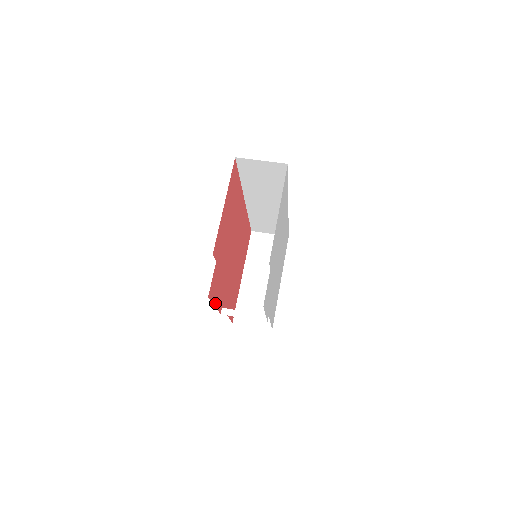
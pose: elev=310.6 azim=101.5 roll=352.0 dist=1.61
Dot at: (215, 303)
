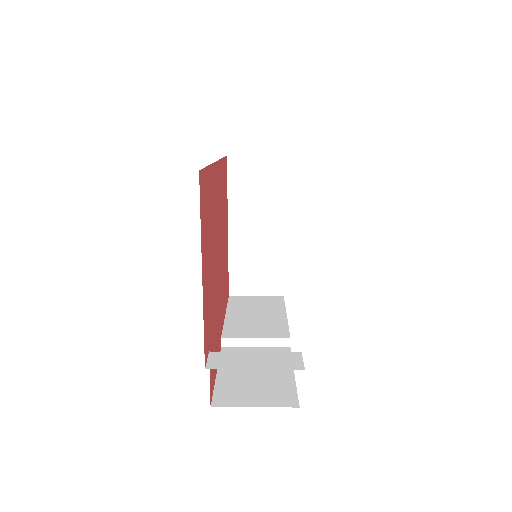
Dot at: (216, 369)
